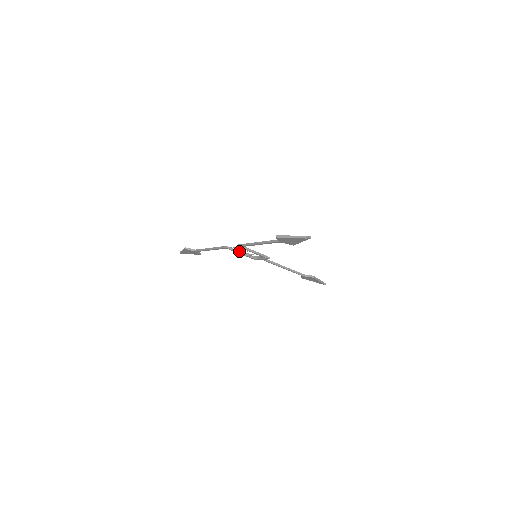
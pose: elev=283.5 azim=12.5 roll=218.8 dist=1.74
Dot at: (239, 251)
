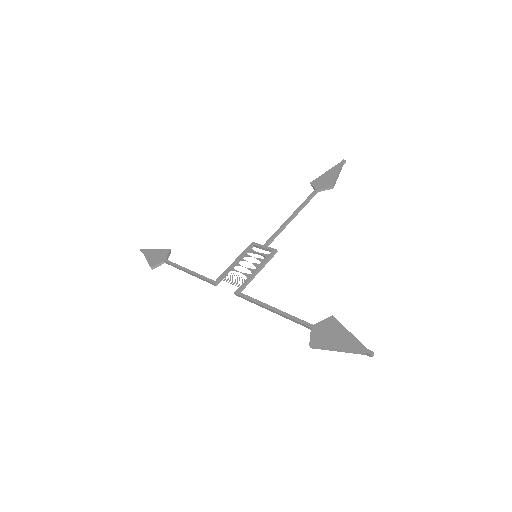
Dot at: occluded
